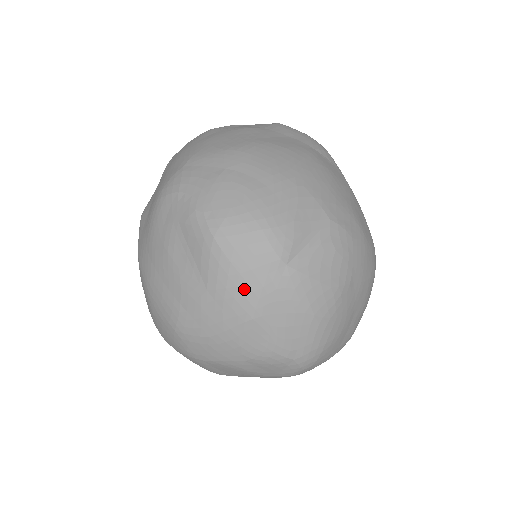
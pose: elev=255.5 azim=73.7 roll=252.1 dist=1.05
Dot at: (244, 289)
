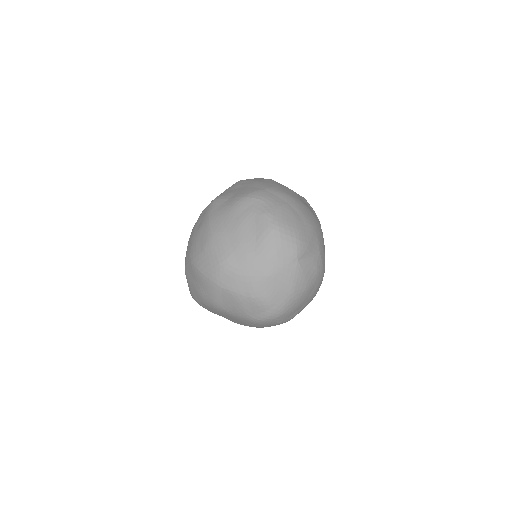
Dot at: (274, 260)
